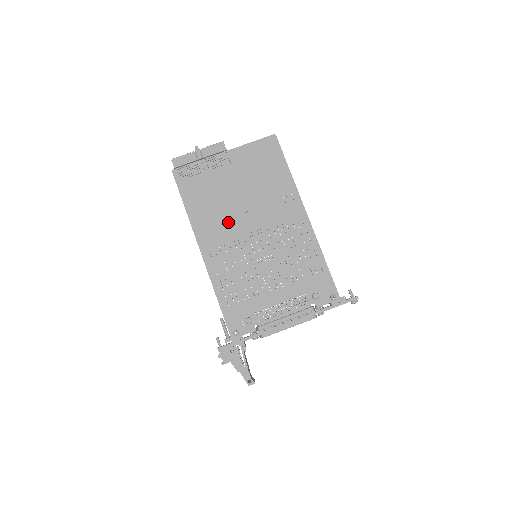
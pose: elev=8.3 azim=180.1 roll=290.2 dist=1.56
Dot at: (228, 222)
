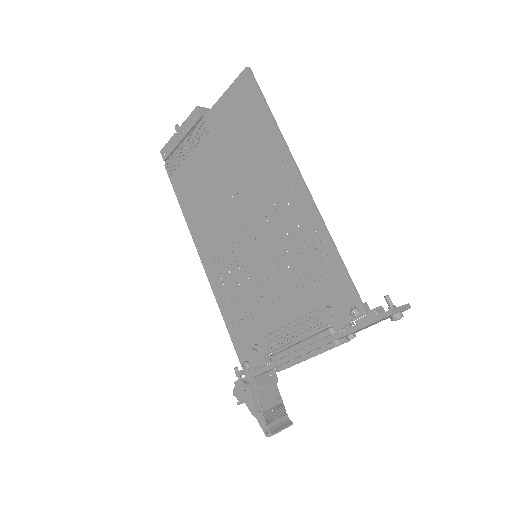
Dot at: (218, 216)
